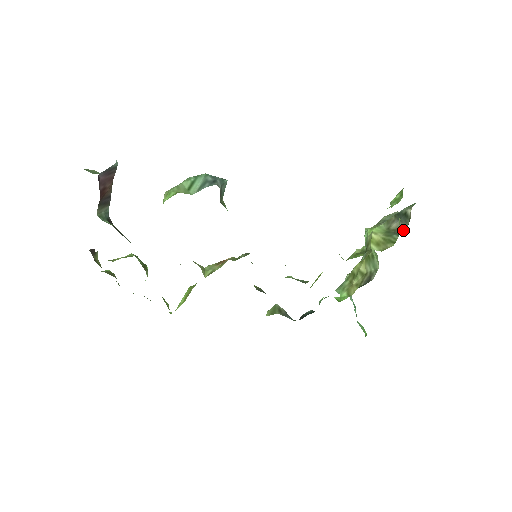
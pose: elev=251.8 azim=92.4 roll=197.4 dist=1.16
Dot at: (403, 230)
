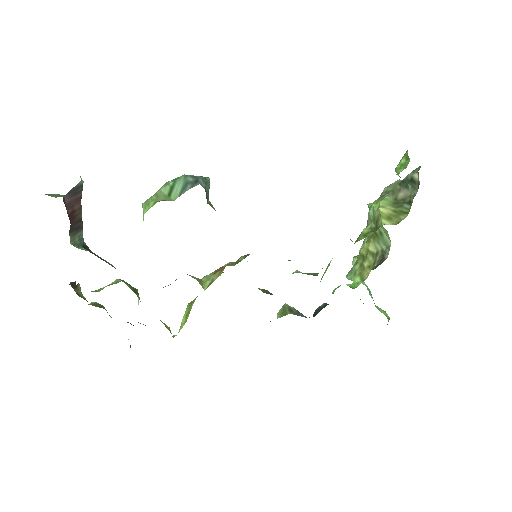
Dot at: (413, 198)
